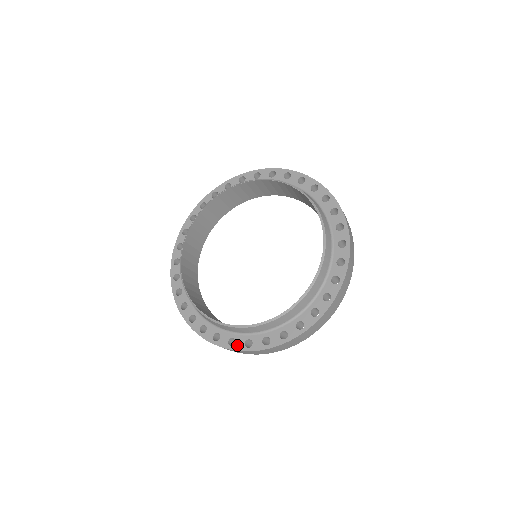
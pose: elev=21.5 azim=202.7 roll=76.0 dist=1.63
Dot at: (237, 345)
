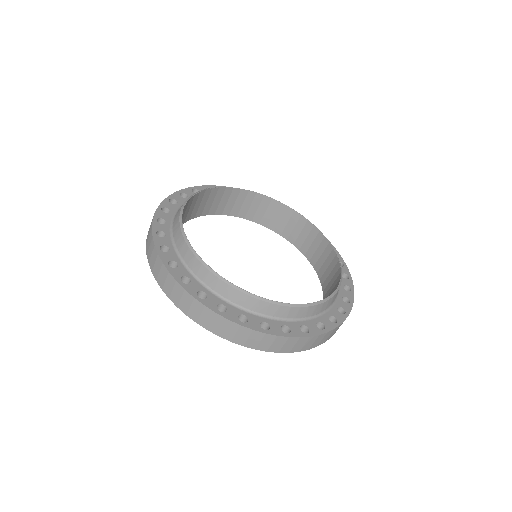
Dot at: (273, 329)
